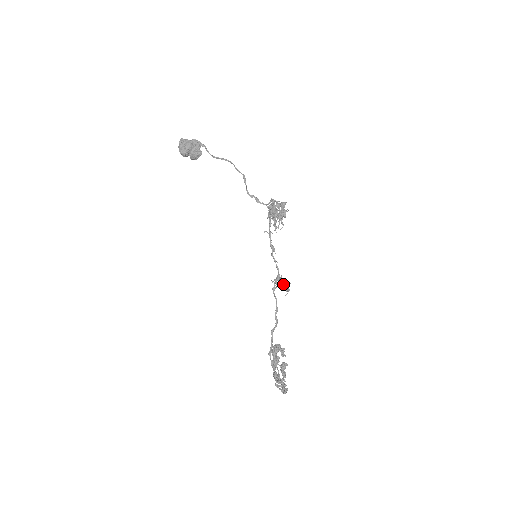
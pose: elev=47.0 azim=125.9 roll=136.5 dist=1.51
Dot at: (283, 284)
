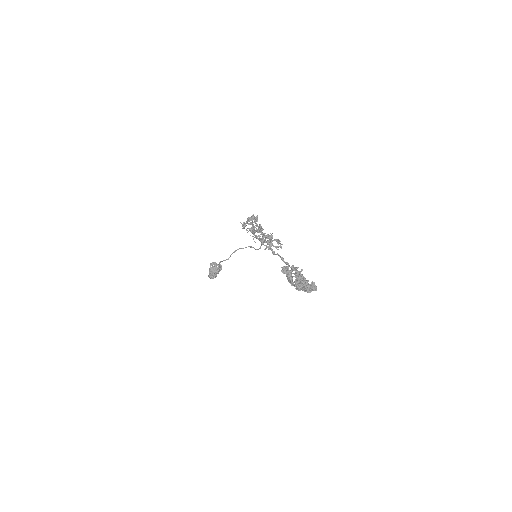
Dot at: (269, 240)
